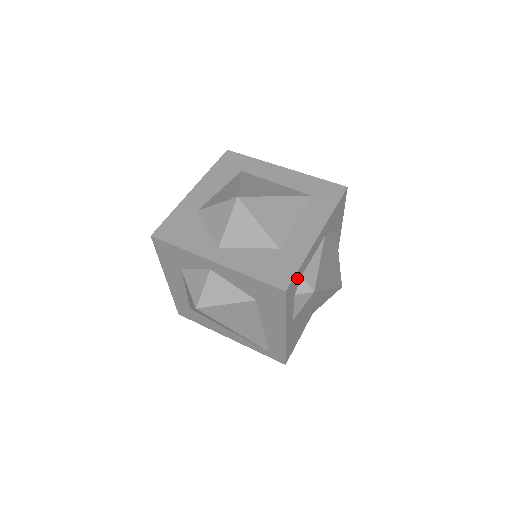
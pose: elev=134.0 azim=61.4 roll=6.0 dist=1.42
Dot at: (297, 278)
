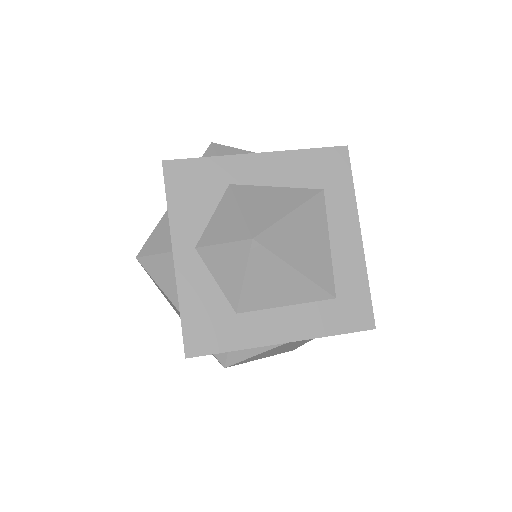
Dot at: occluded
